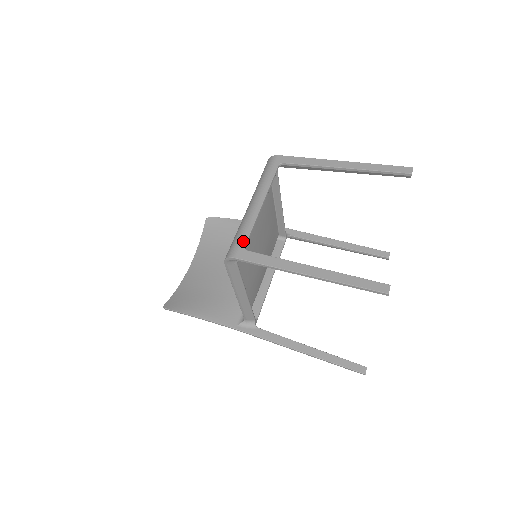
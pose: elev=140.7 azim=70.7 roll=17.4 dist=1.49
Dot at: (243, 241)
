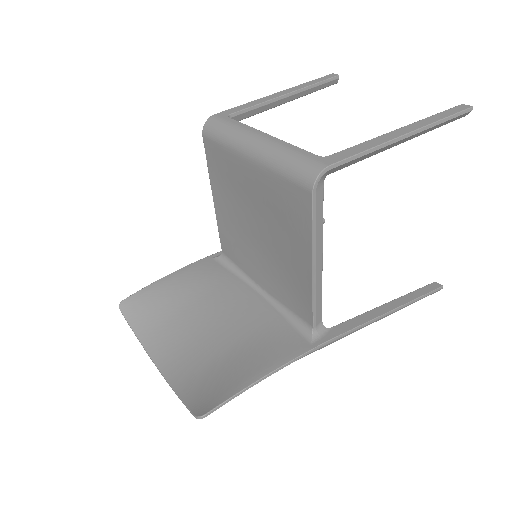
Dot at: (309, 155)
